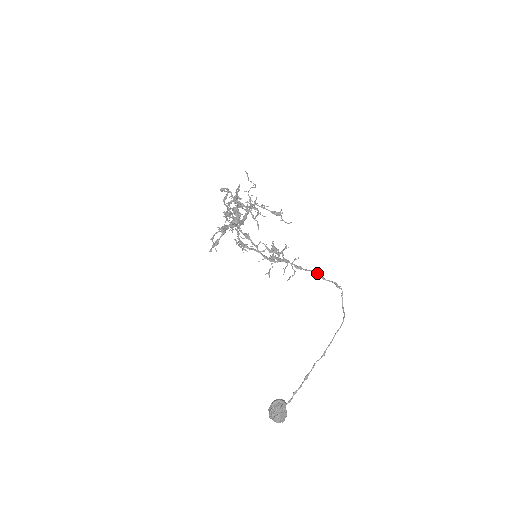
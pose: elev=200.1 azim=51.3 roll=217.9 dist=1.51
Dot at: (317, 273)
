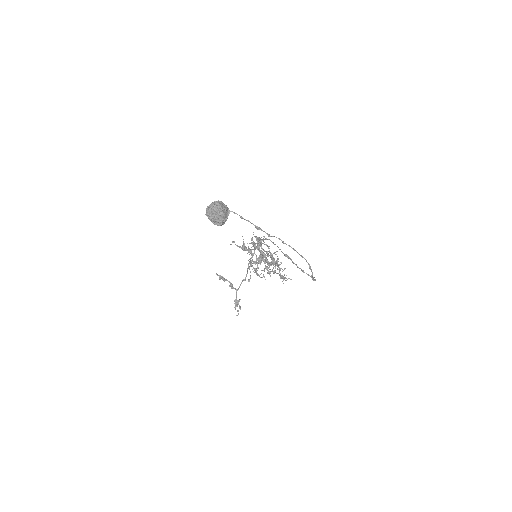
Dot at: (299, 268)
